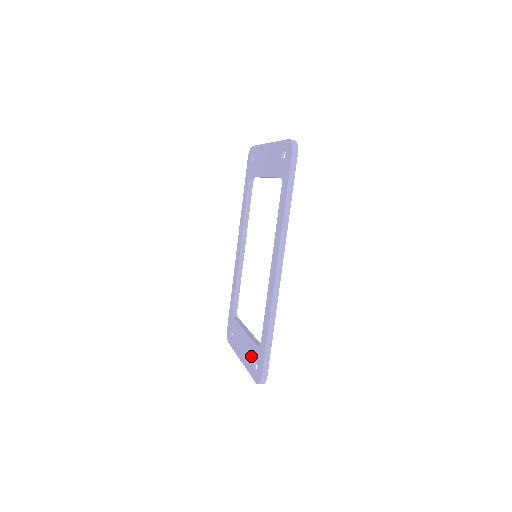
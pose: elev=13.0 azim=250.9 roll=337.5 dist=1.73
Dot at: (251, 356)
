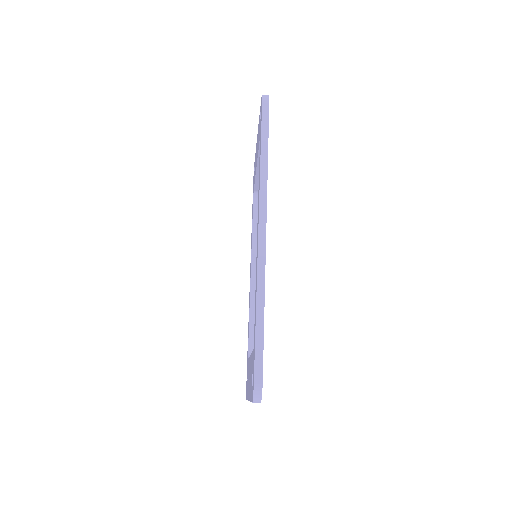
Dot at: (251, 374)
